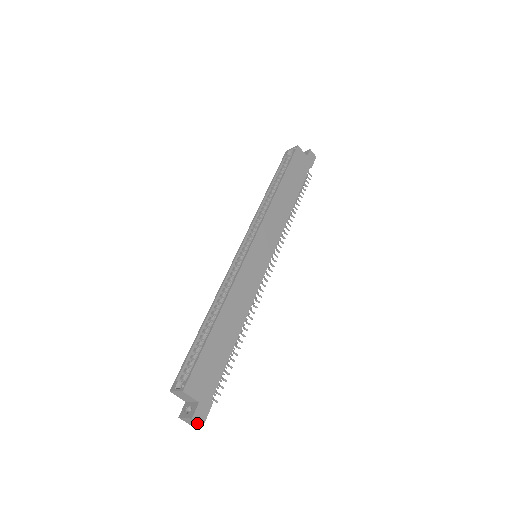
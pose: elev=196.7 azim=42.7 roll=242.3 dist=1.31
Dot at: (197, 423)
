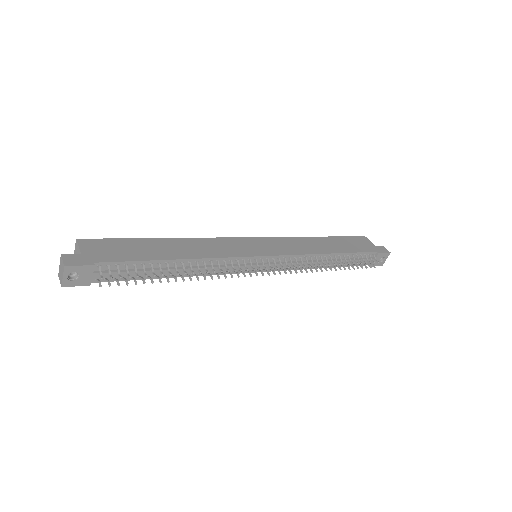
Dot at: (63, 266)
